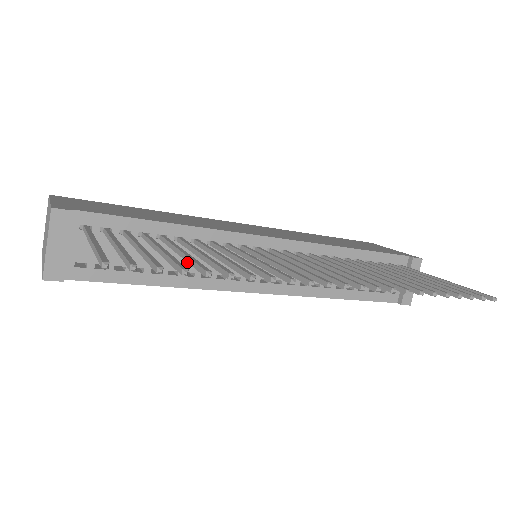
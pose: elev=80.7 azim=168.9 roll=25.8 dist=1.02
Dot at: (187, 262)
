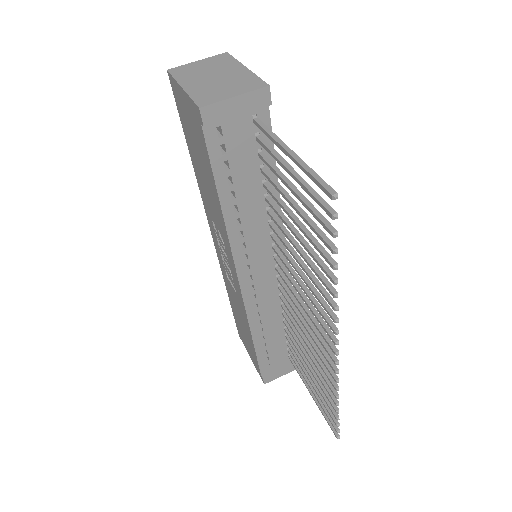
Dot at: (249, 214)
